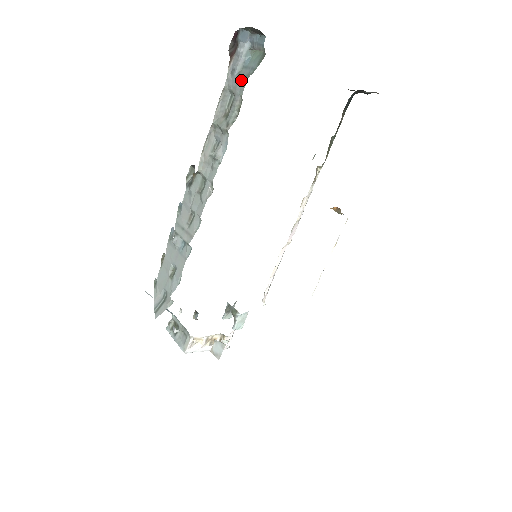
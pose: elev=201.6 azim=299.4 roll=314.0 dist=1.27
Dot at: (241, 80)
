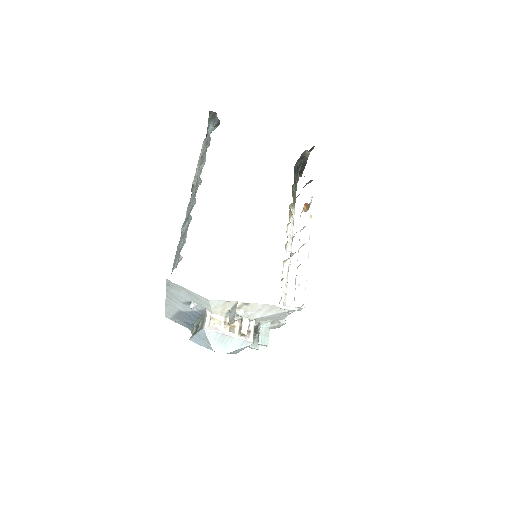
Dot at: (209, 134)
